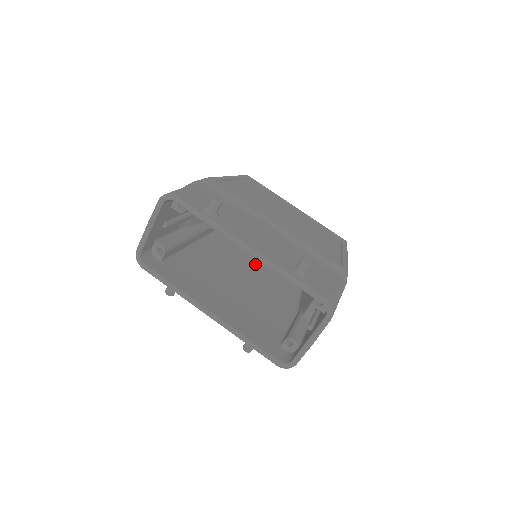
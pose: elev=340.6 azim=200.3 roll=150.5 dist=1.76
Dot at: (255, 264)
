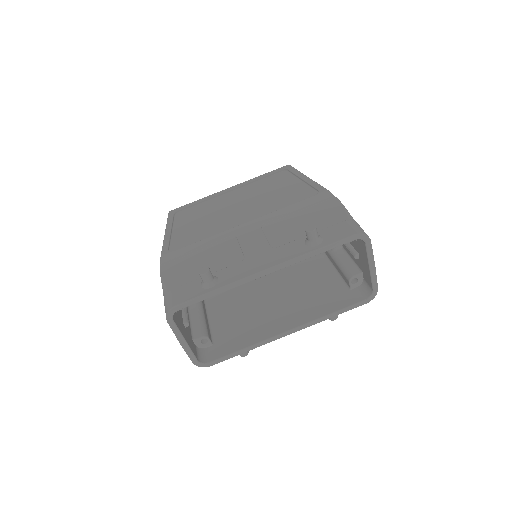
Dot at: occluded
